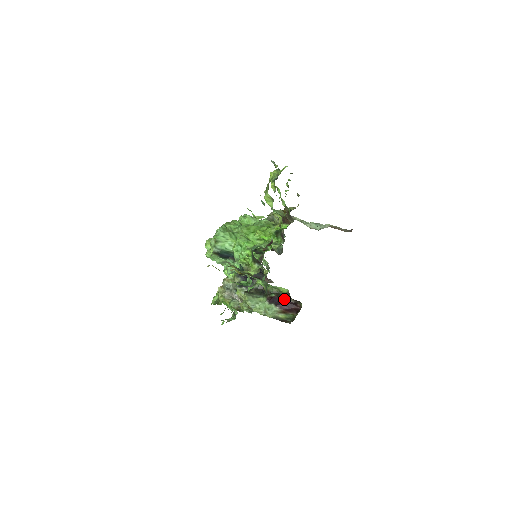
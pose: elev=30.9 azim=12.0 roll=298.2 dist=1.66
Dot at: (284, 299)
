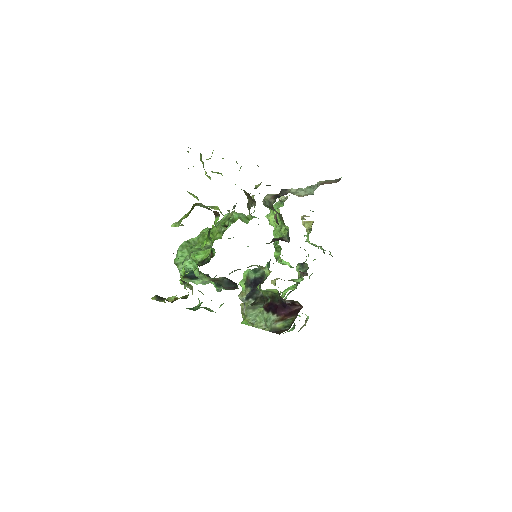
Dot at: (279, 302)
